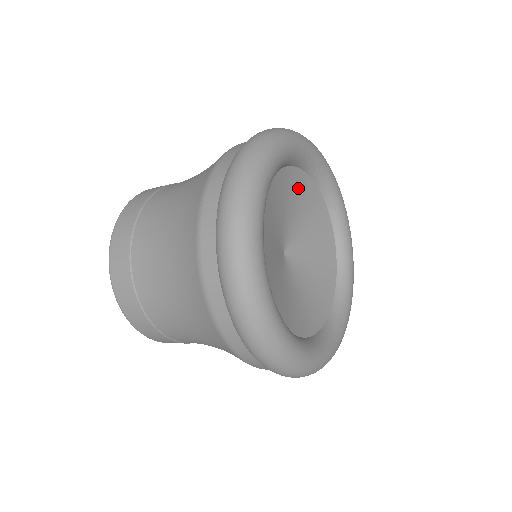
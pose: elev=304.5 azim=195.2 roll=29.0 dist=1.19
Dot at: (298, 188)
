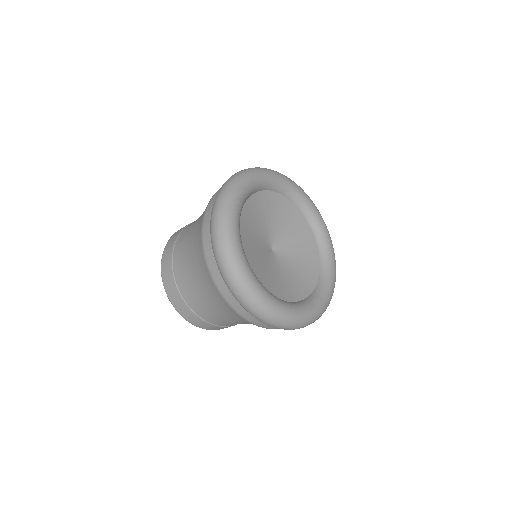
Dot at: (248, 219)
